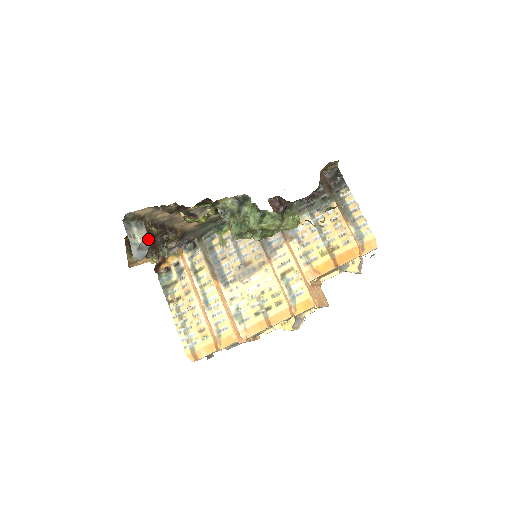
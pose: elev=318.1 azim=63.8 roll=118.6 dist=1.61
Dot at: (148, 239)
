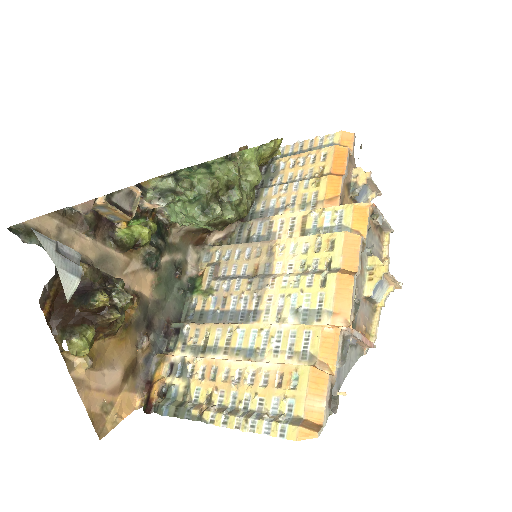
Dot at: occluded
